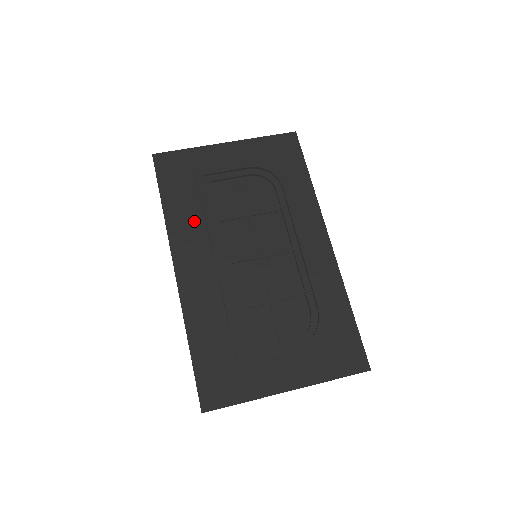
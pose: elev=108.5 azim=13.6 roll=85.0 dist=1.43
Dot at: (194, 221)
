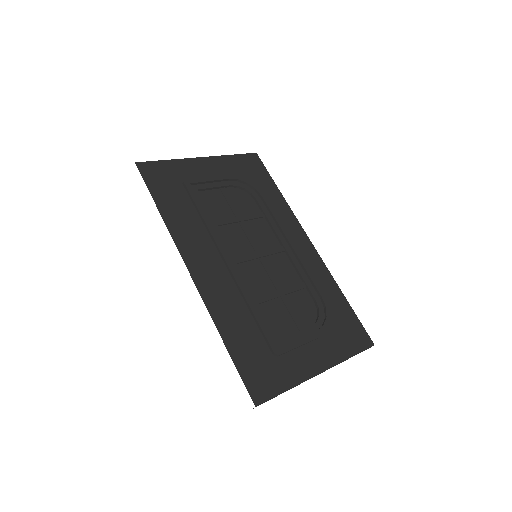
Dot at: (194, 225)
